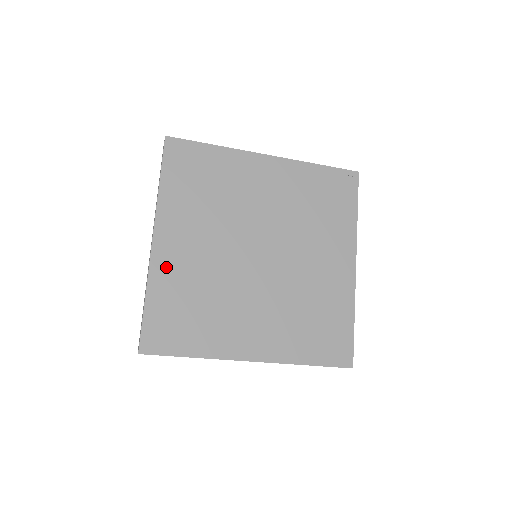
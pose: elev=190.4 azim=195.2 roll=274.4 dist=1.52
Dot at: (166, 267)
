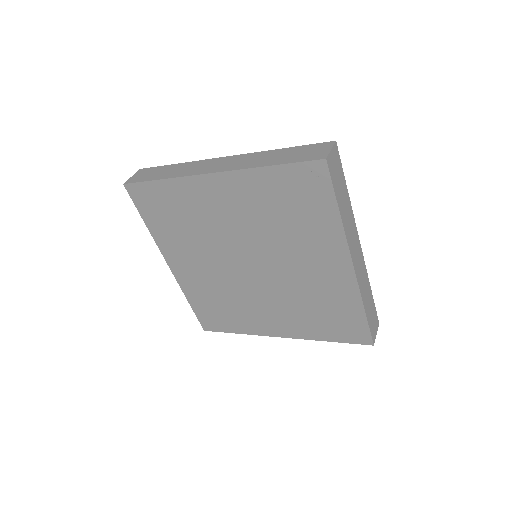
Dot at: (188, 283)
